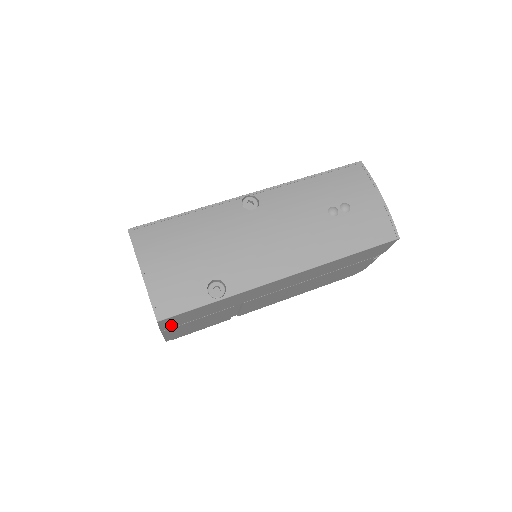
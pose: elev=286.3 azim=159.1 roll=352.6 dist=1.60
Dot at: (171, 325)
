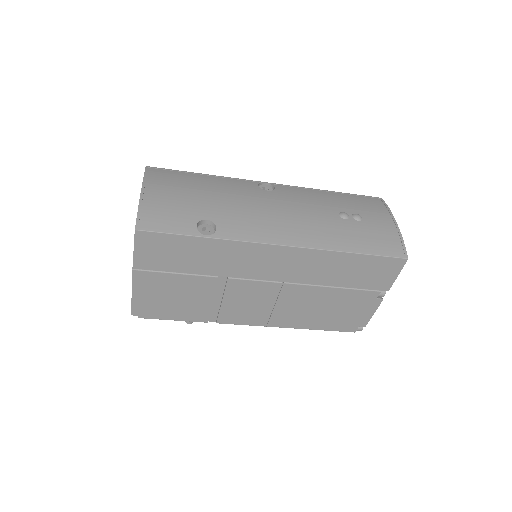
Dot at: (146, 260)
